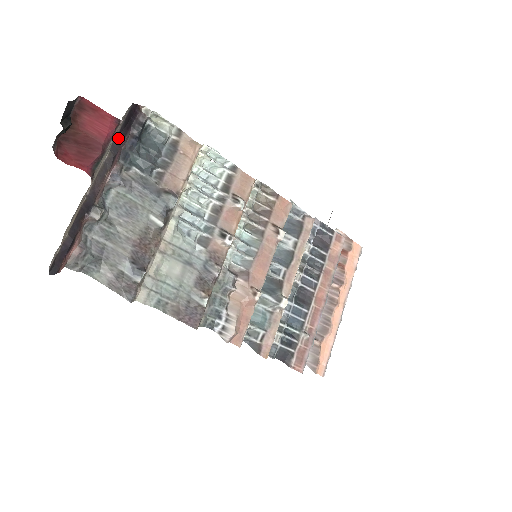
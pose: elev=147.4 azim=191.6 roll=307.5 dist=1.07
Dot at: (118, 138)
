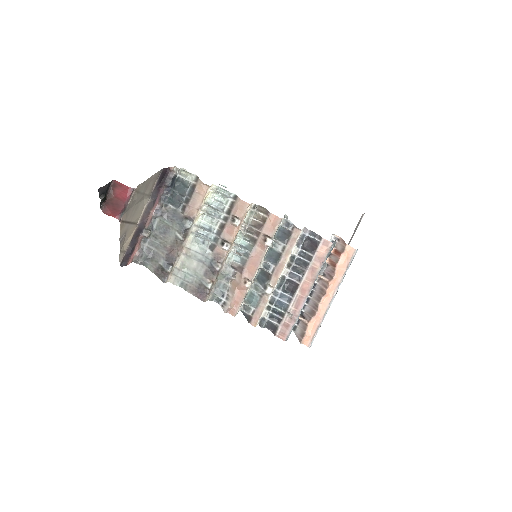
Dot at: (156, 190)
